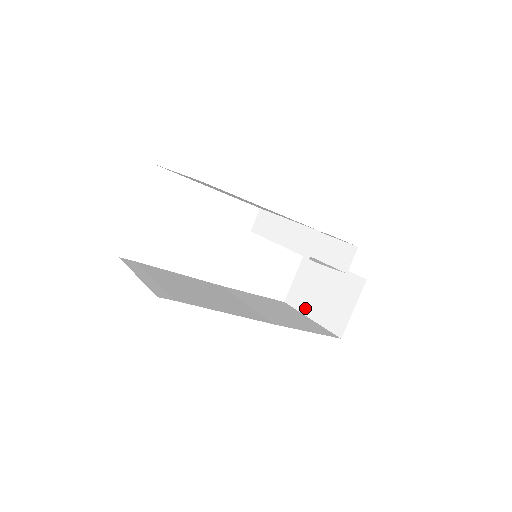
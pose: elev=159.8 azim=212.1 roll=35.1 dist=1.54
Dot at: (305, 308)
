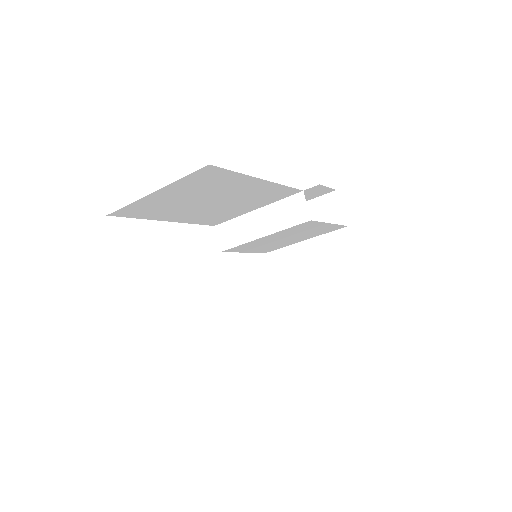
Dot at: (306, 297)
